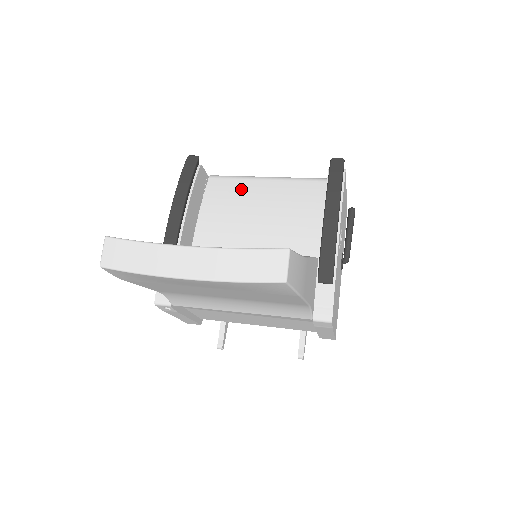
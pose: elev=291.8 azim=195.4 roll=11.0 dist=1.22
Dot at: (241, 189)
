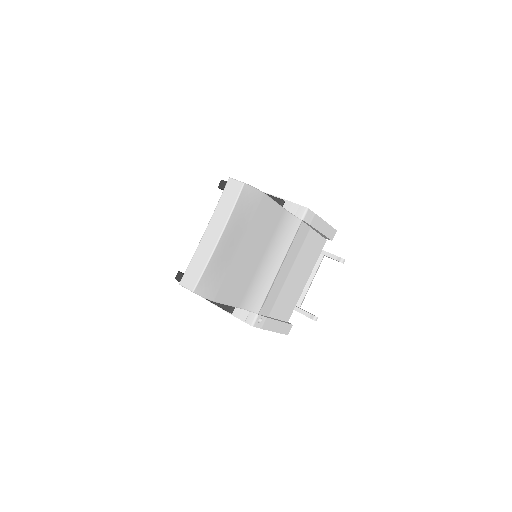
Dot at: occluded
